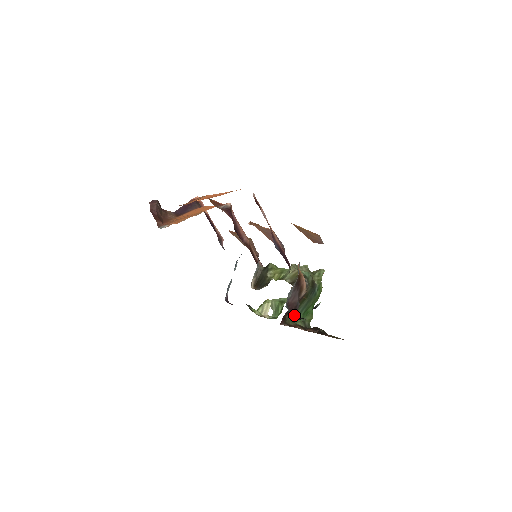
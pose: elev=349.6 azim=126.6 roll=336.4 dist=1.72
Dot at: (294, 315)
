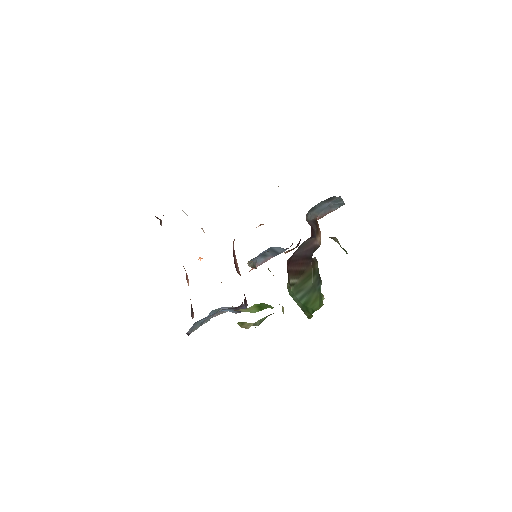
Dot at: (312, 233)
